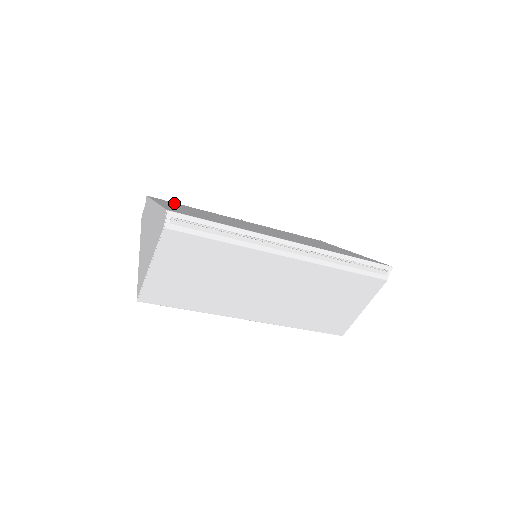
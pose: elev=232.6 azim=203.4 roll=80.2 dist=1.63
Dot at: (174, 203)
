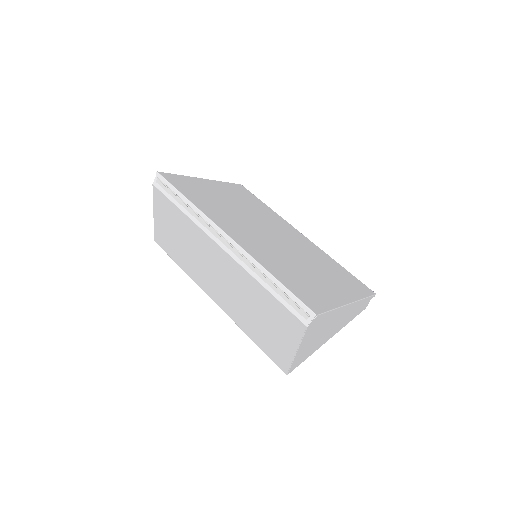
Dot at: (249, 195)
